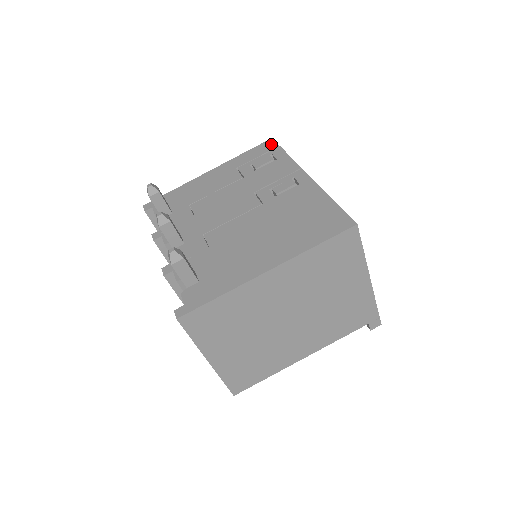
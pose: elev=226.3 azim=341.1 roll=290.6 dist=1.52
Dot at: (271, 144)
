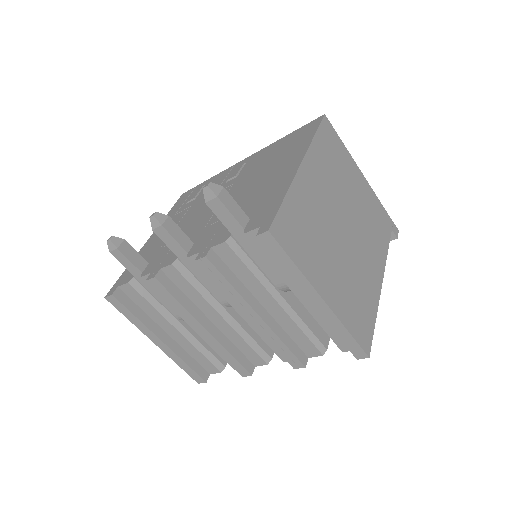
Dot at: (187, 192)
